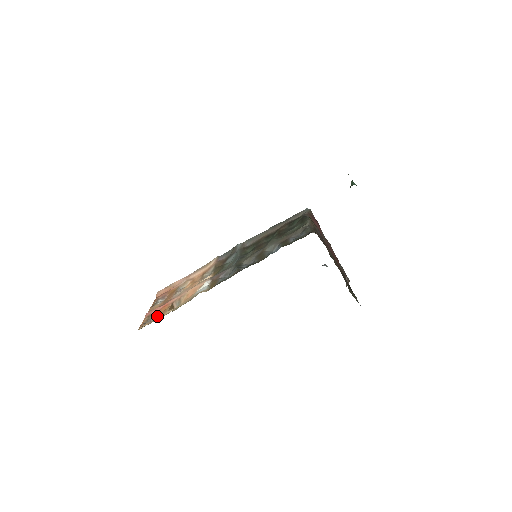
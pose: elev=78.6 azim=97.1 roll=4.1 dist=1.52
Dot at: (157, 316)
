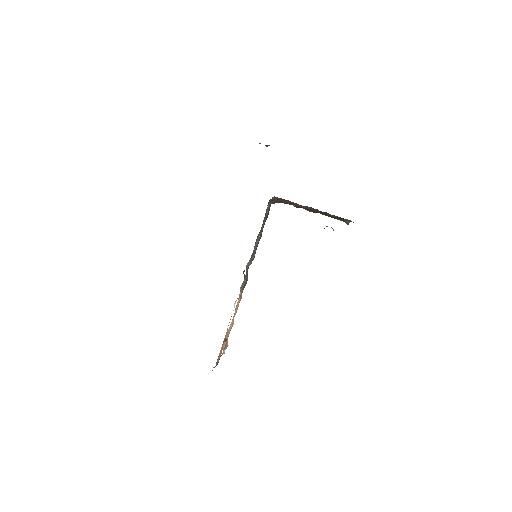
Dot at: occluded
